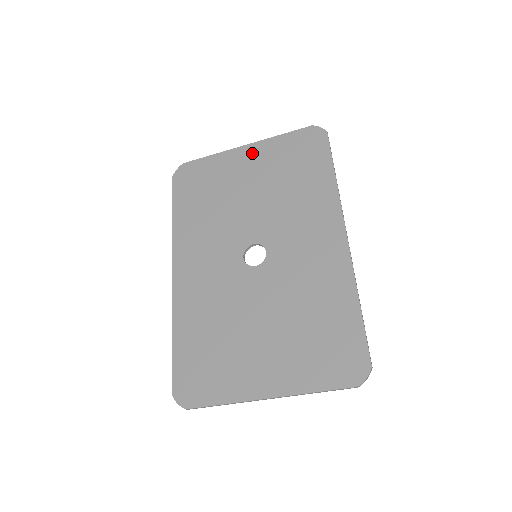
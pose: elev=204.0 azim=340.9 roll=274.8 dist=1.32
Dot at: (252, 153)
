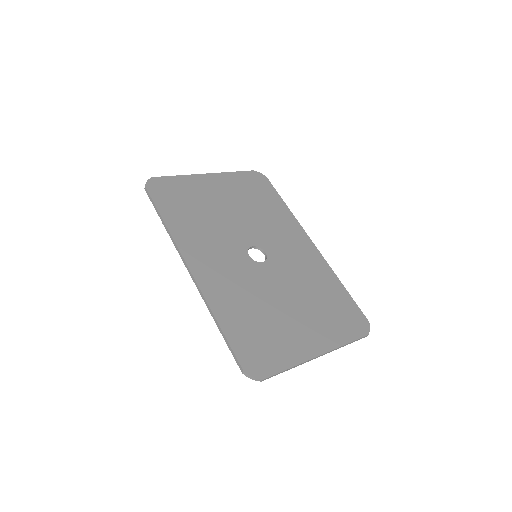
Dot at: (216, 180)
